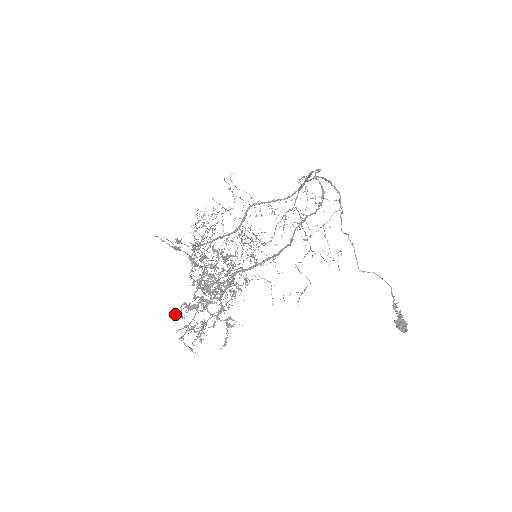
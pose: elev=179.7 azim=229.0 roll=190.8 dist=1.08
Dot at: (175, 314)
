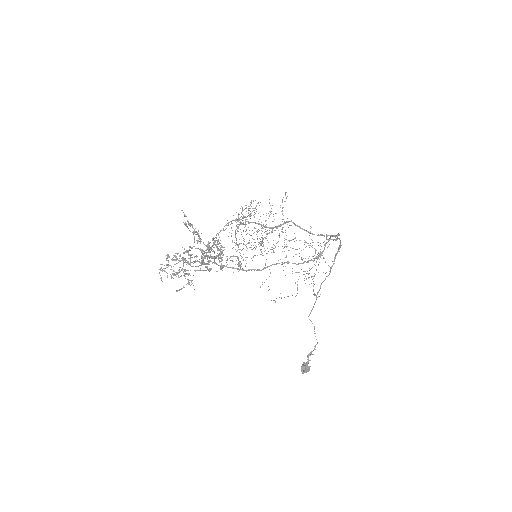
Dot at: (167, 255)
